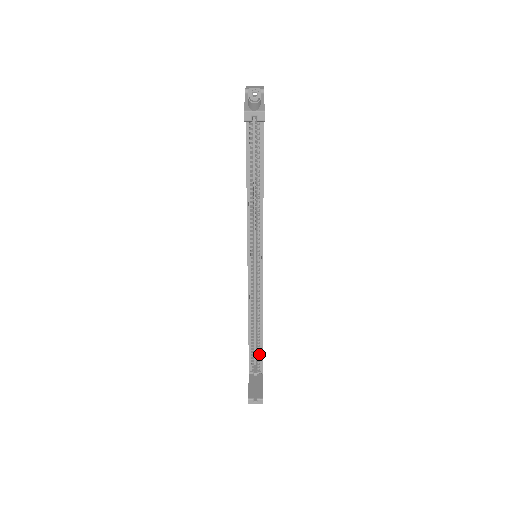
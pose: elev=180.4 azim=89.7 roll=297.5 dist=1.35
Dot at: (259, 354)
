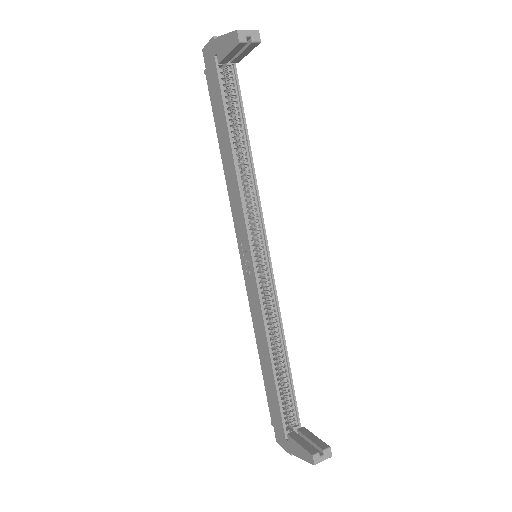
Dot at: (289, 400)
